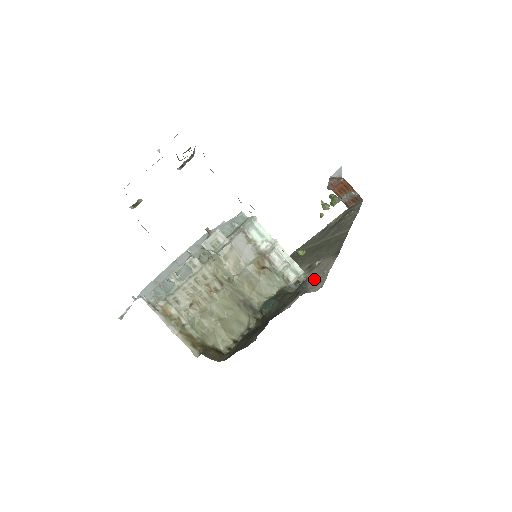
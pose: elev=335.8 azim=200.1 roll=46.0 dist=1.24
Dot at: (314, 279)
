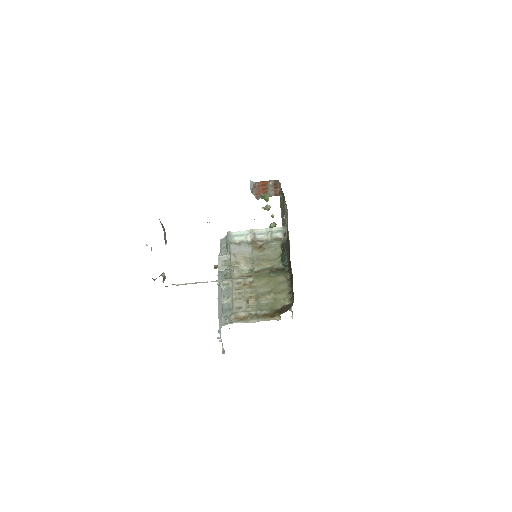
Dot at: occluded
